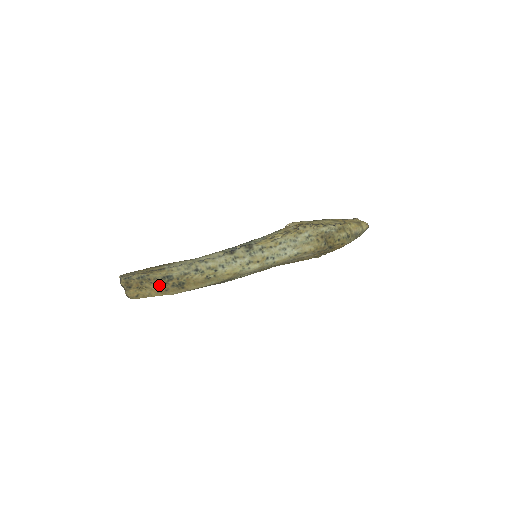
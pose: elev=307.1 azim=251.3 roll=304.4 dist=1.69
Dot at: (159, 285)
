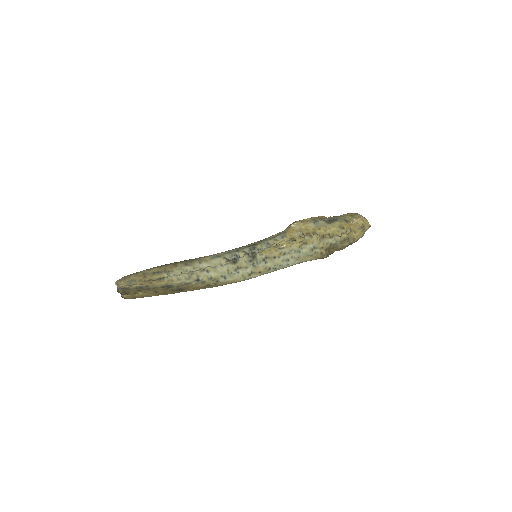
Dot at: (157, 291)
